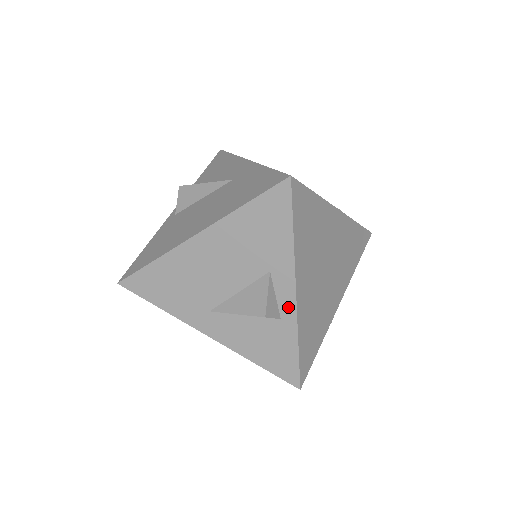
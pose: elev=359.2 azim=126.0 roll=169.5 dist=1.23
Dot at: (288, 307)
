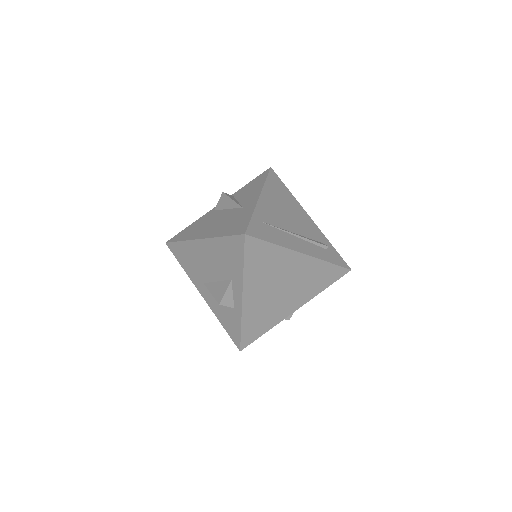
Dot at: (238, 304)
